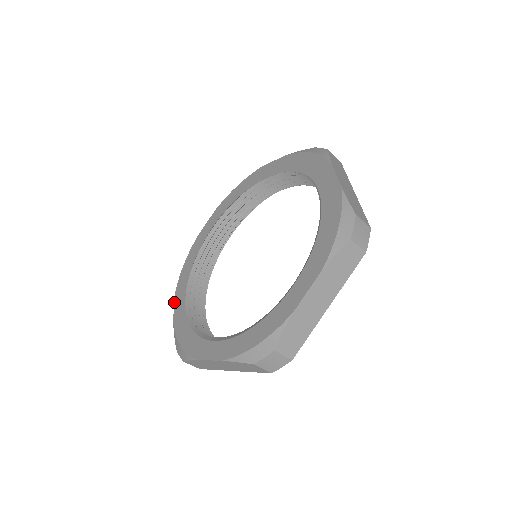
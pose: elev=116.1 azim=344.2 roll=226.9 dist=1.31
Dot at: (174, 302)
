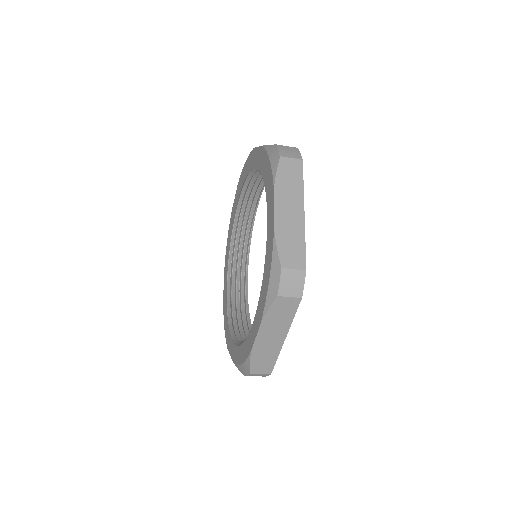
Dot at: (224, 278)
